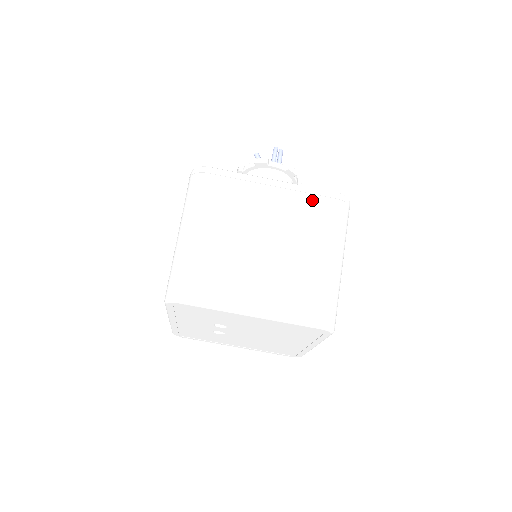
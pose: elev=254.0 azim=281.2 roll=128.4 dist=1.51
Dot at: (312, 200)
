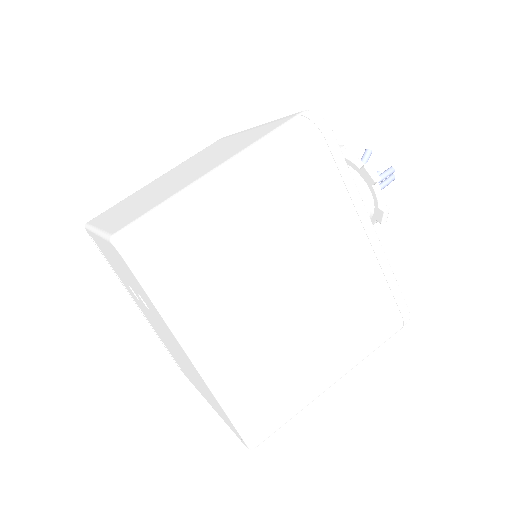
Dot at: (382, 292)
